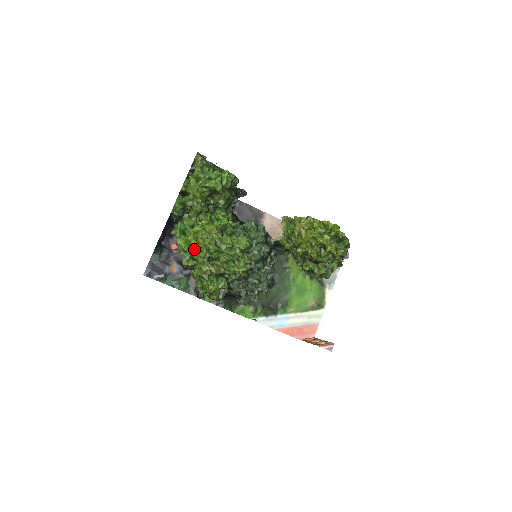
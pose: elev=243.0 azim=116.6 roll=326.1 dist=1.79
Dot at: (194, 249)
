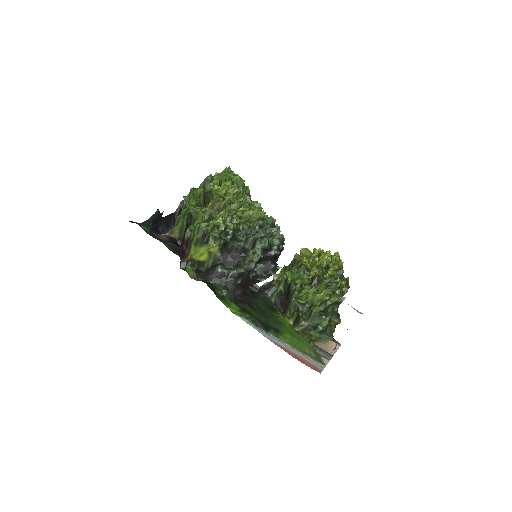
Dot at: occluded
